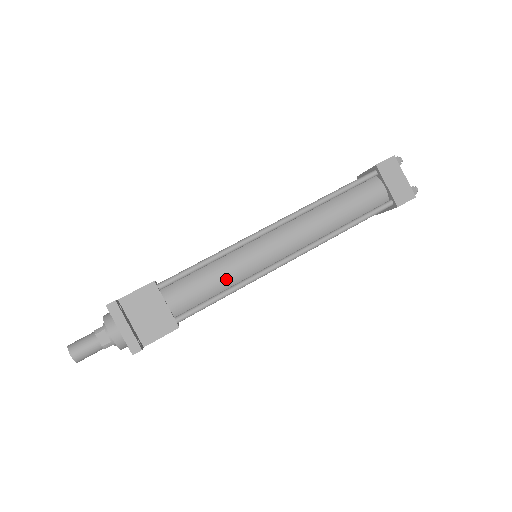
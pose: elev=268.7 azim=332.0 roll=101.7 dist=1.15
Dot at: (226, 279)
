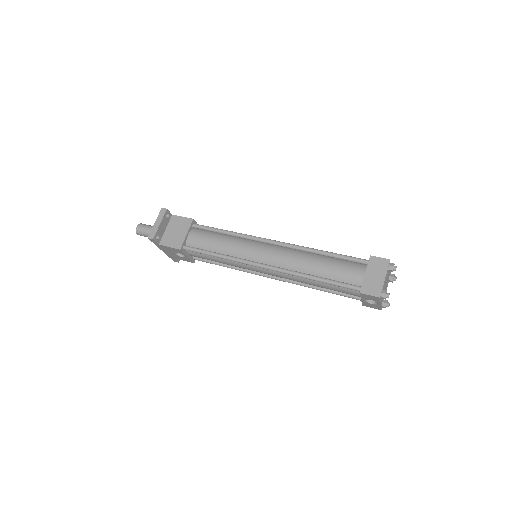
Dot at: (224, 248)
